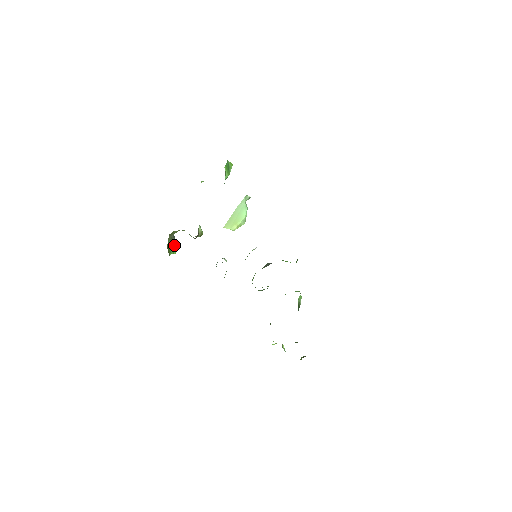
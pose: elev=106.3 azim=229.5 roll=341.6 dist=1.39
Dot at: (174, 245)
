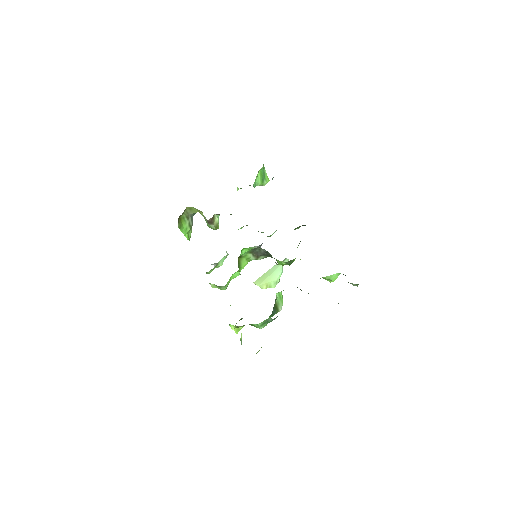
Dot at: (189, 229)
